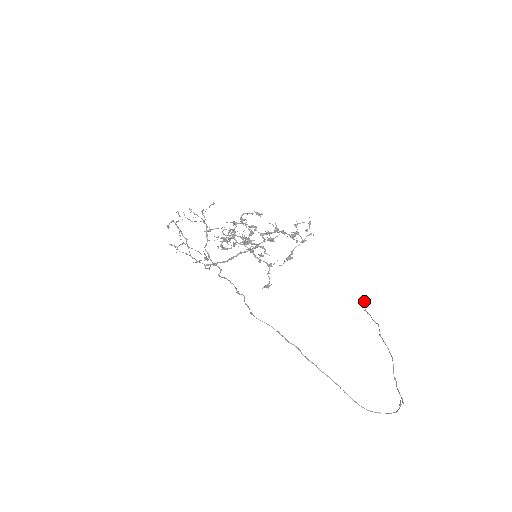
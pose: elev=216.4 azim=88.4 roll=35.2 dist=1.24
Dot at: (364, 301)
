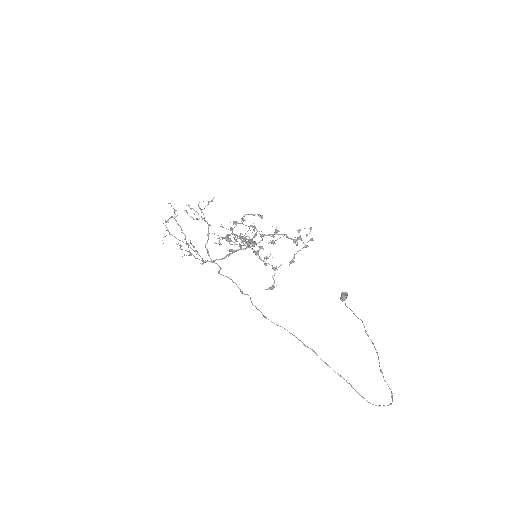
Dot at: (344, 297)
